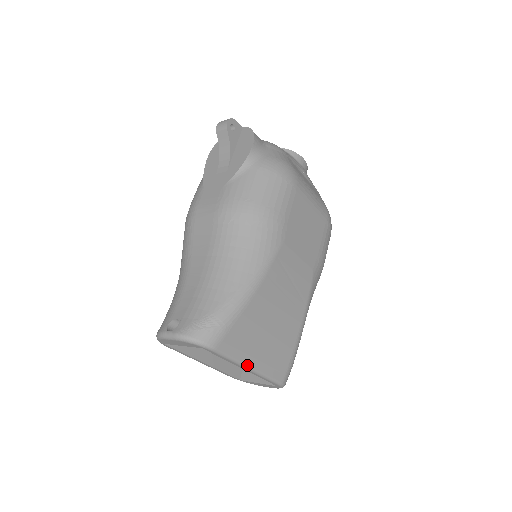
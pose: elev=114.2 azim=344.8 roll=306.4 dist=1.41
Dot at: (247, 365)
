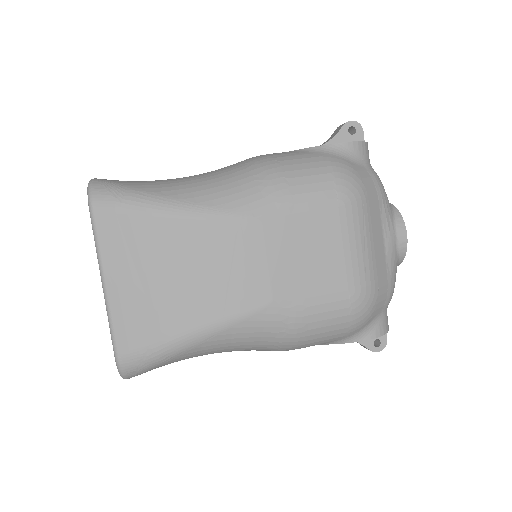
Dot at: (104, 276)
